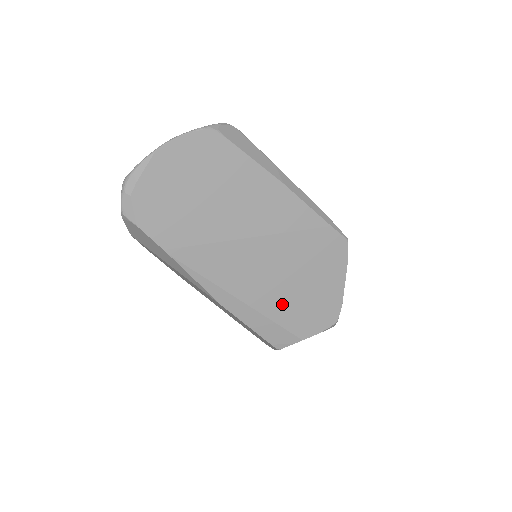
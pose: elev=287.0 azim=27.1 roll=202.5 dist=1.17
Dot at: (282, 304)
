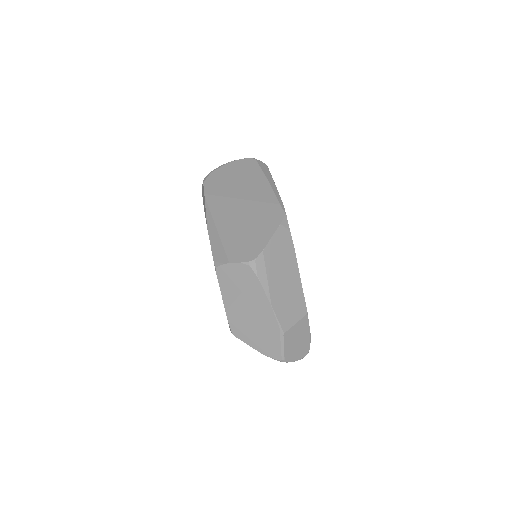
Dot at: (233, 236)
